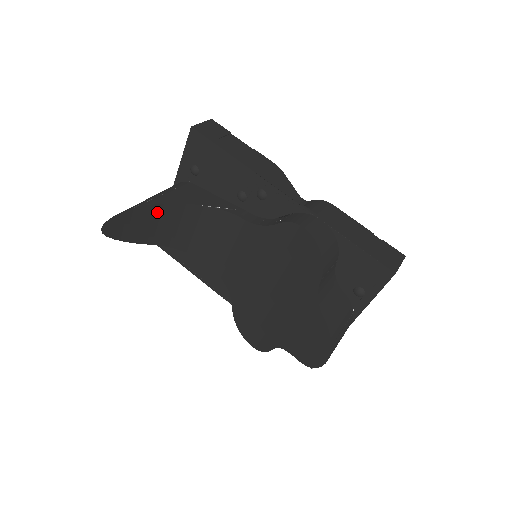
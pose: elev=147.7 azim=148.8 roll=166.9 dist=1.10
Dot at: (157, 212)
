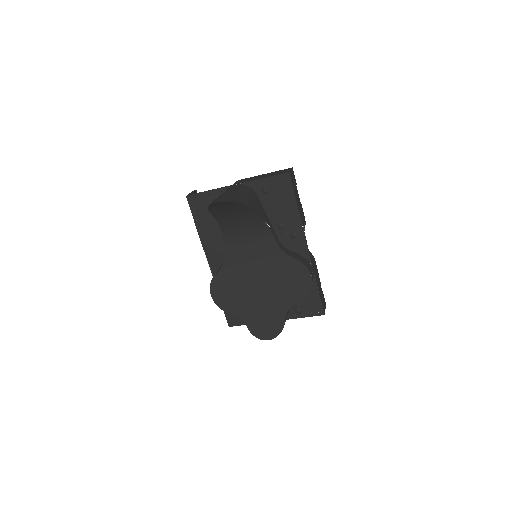
Dot at: (241, 208)
